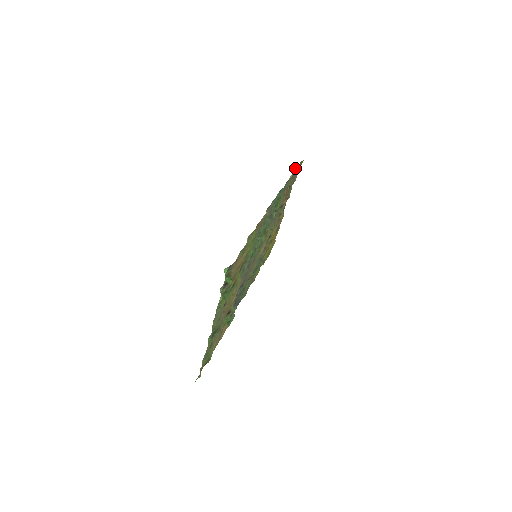
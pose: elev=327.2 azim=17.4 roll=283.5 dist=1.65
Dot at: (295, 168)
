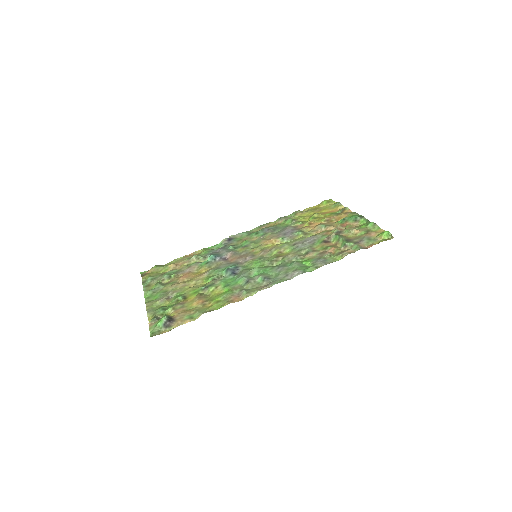
Dot at: (362, 248)
